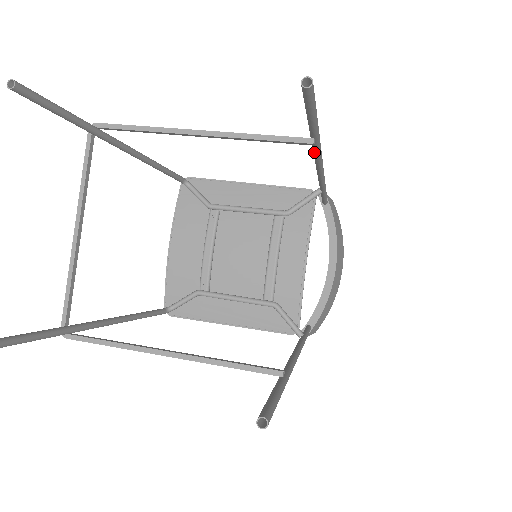
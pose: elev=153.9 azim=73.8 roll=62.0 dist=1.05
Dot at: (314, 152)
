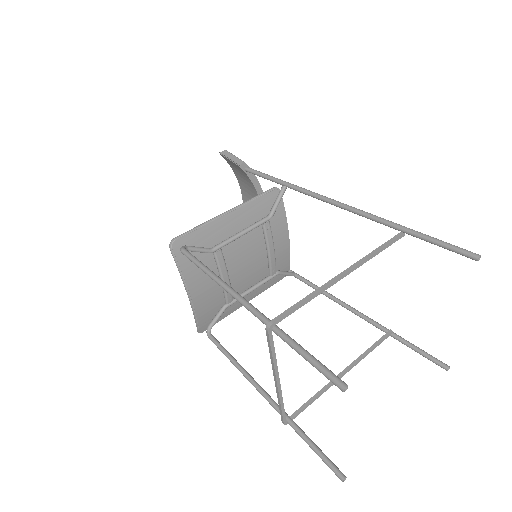
Dot at: occluded
